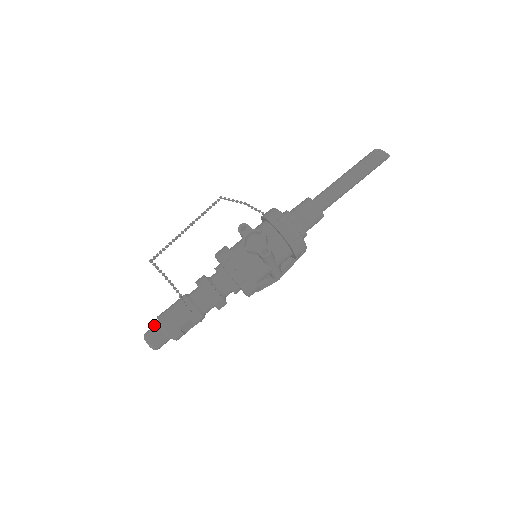
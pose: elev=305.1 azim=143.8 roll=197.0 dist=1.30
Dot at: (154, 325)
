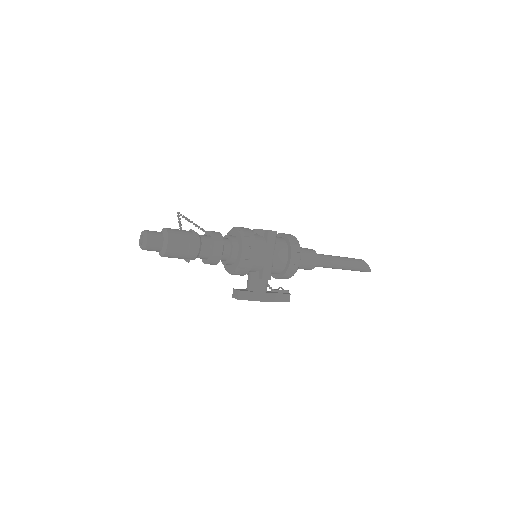
Dot at: occluded
